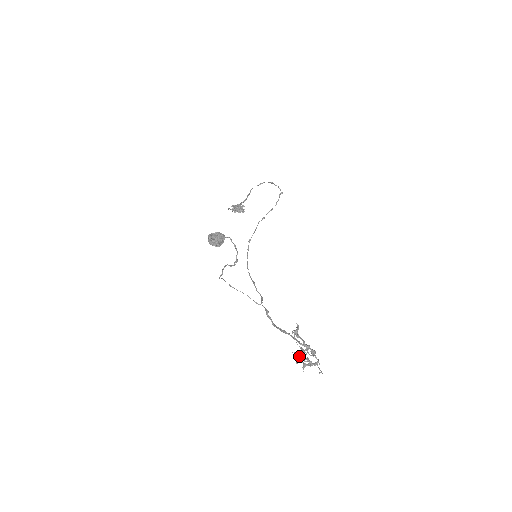
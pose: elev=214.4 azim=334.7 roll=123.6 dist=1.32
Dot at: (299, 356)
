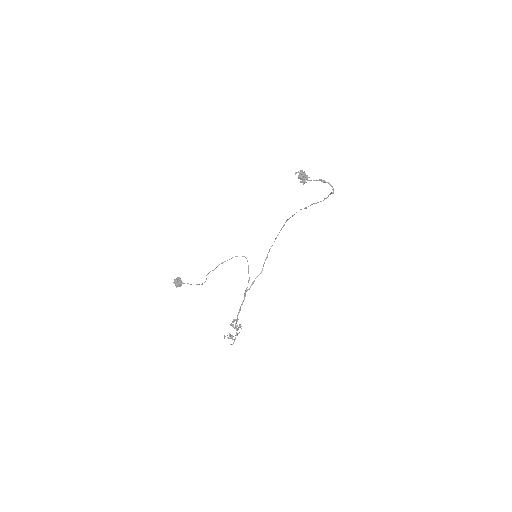
Dot at: (239, 326)
